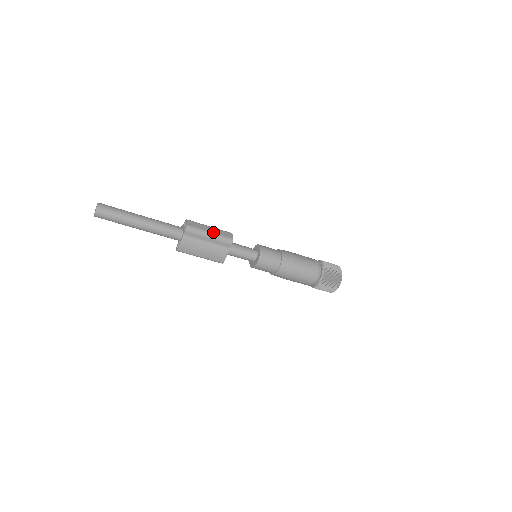
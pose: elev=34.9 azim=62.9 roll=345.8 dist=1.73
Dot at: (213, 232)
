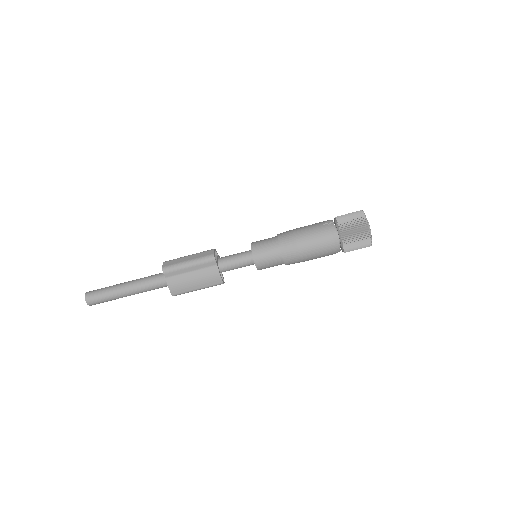
Dot at: (191, 259)
